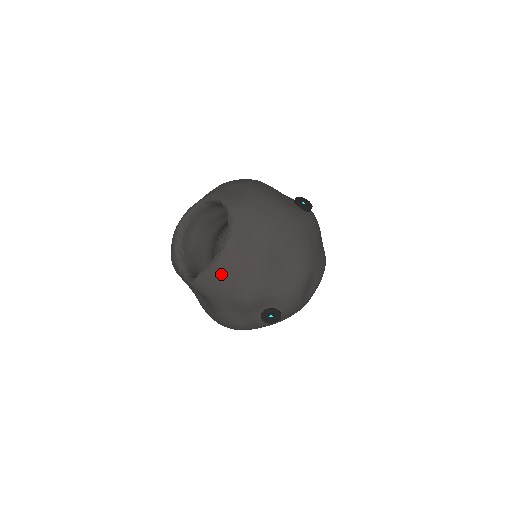
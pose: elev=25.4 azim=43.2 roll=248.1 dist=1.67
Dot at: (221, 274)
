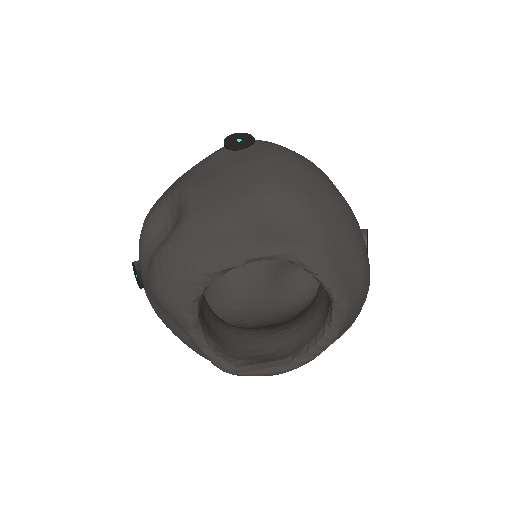
Dot at: occluded
